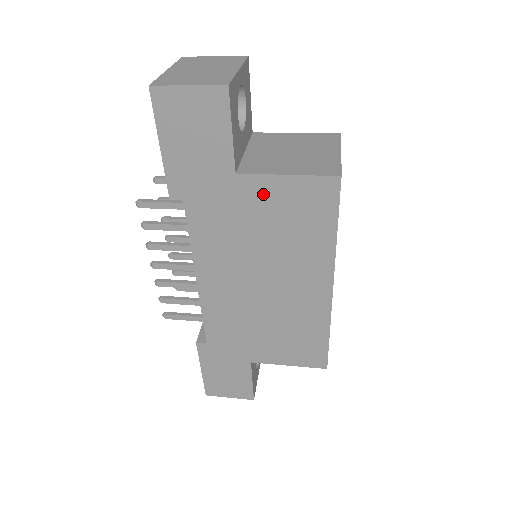
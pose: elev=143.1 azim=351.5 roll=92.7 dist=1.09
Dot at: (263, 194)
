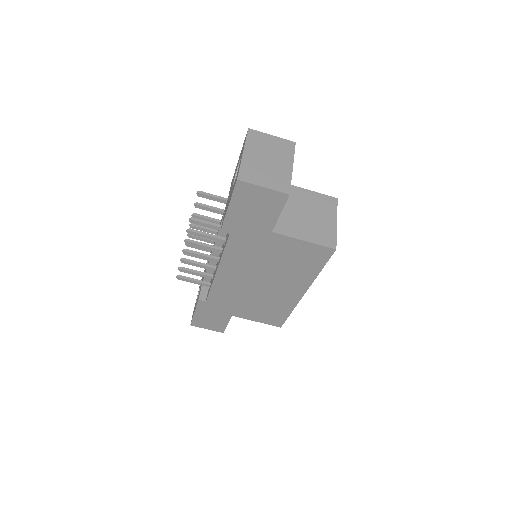
Dot at: (284, 245)
